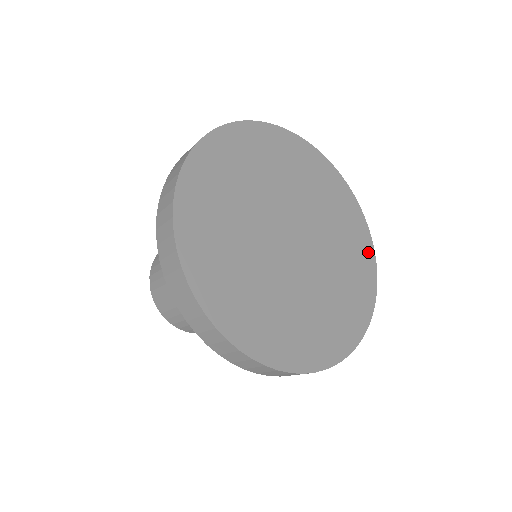
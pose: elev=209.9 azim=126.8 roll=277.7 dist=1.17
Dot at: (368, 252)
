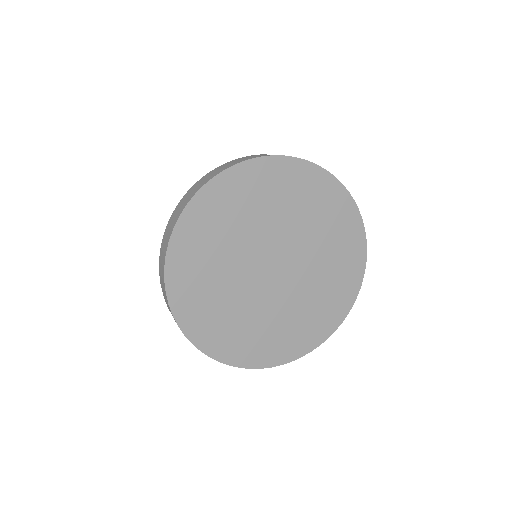
Dot at: (359, 256)
